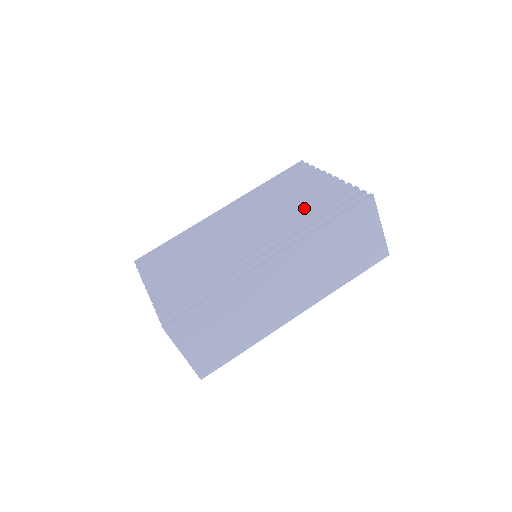
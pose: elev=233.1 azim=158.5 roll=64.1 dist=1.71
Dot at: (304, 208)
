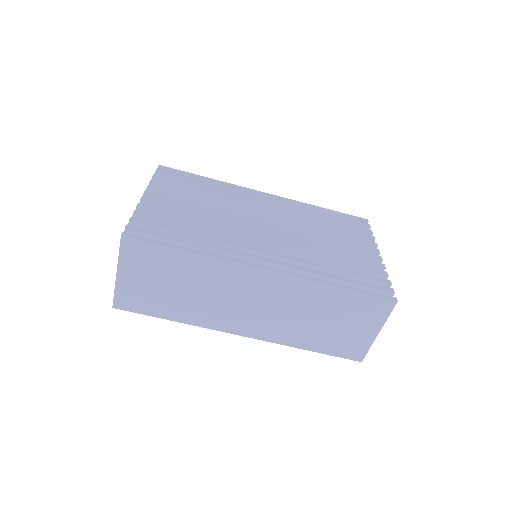
Dot at: (331, 256)
